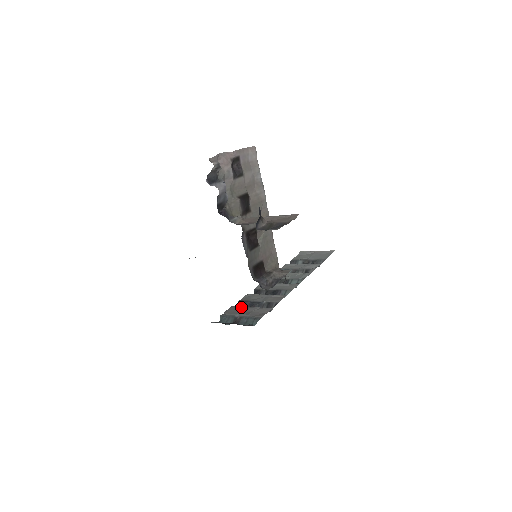
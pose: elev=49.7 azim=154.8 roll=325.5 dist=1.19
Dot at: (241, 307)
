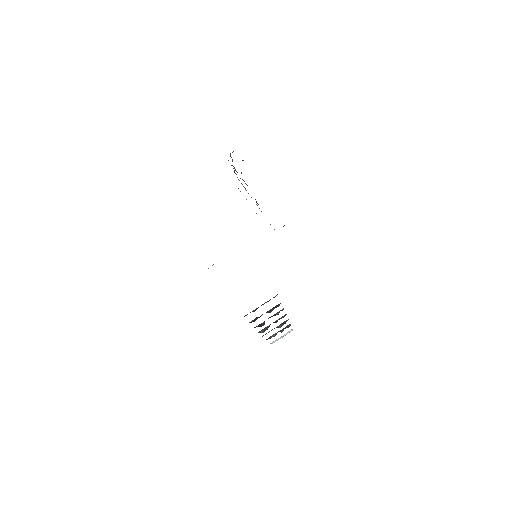
Dot at: occluded
